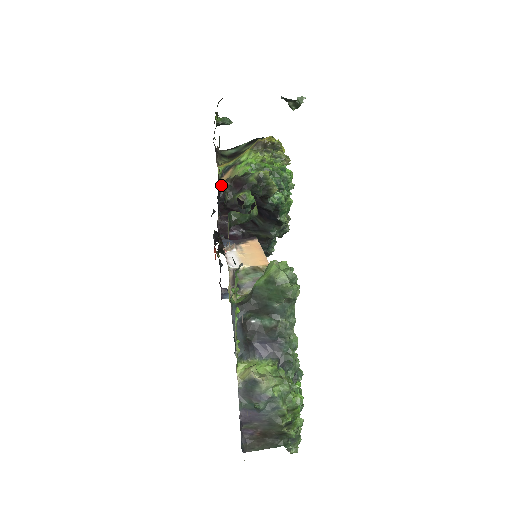
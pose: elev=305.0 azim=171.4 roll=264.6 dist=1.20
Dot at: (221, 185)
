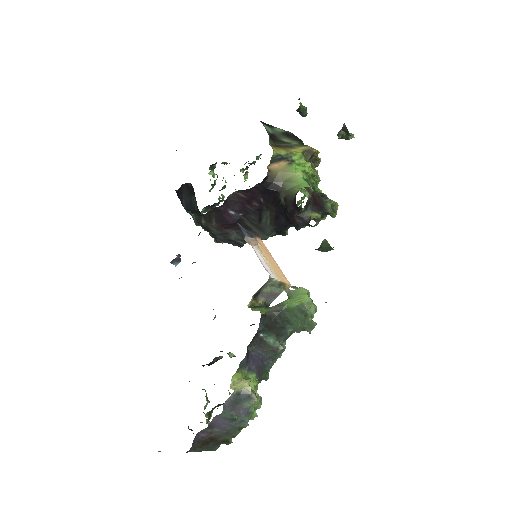
Dot at: (270, 172)
